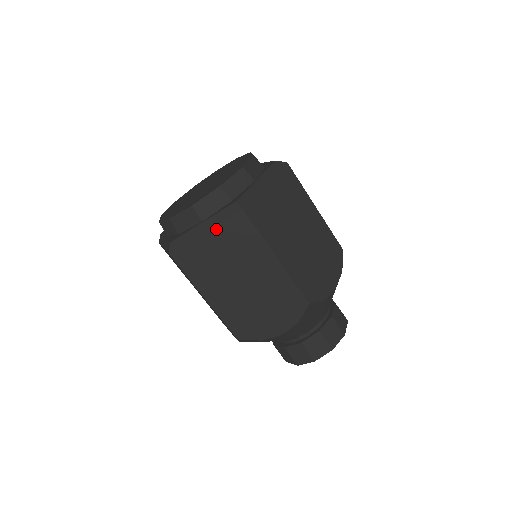
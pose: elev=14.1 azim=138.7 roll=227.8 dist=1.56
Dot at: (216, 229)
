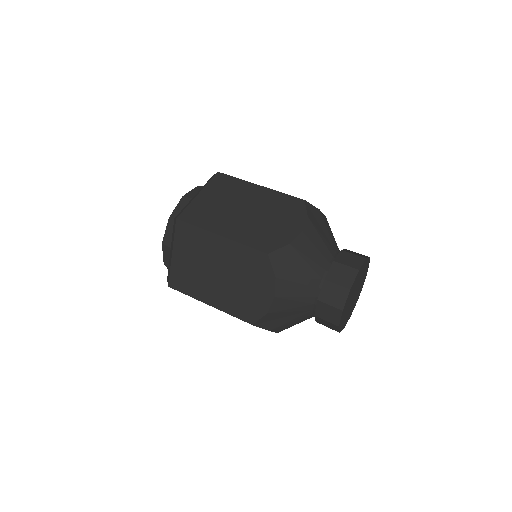
Dot at: (175, 246)
